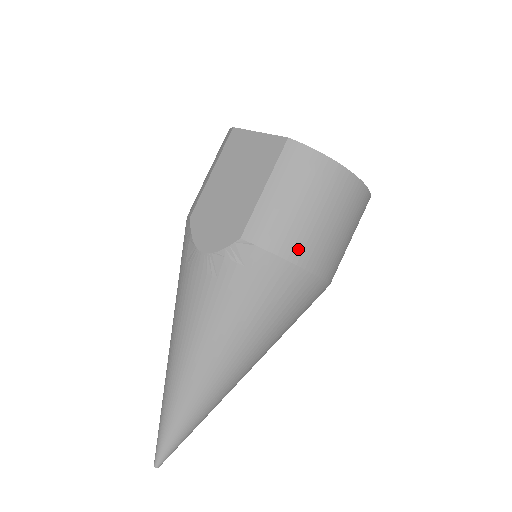
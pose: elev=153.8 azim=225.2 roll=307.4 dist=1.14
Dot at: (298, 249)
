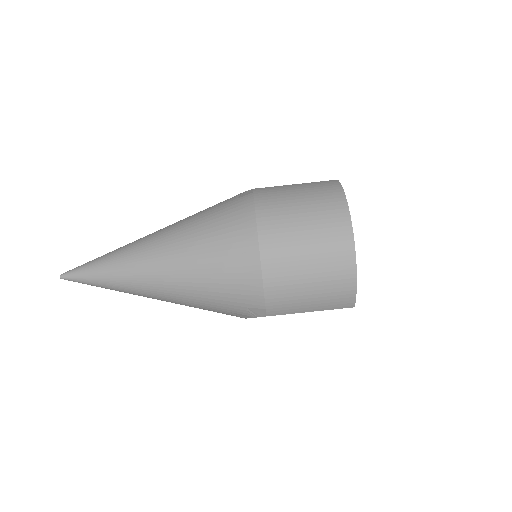
Dot at: (268, 209)
